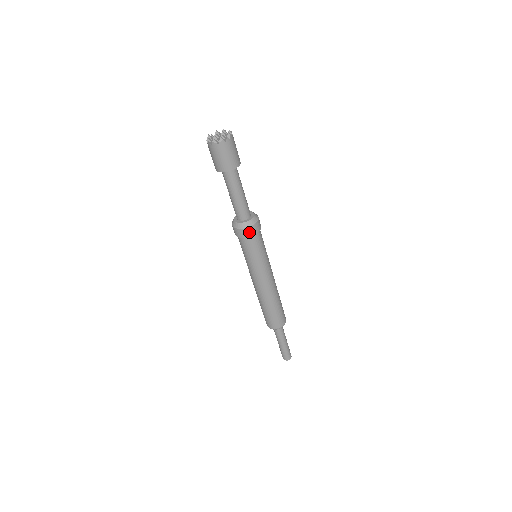
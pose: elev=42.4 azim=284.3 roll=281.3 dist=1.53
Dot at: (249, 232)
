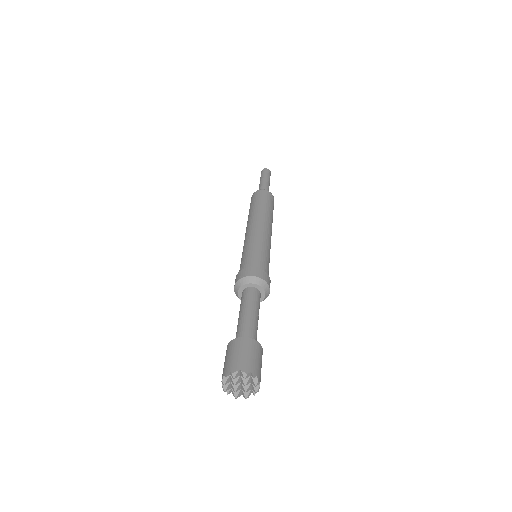
Dot at: occluded
